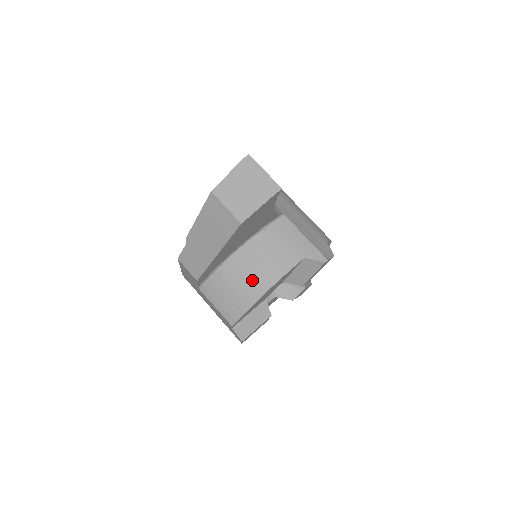
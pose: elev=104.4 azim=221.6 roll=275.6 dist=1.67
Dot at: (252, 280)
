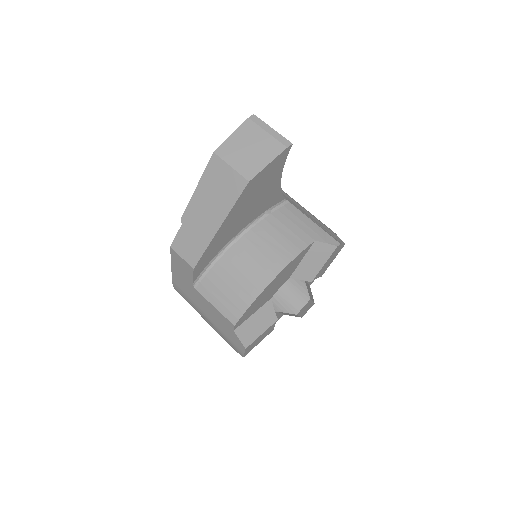
Dot at: (257, 266)
